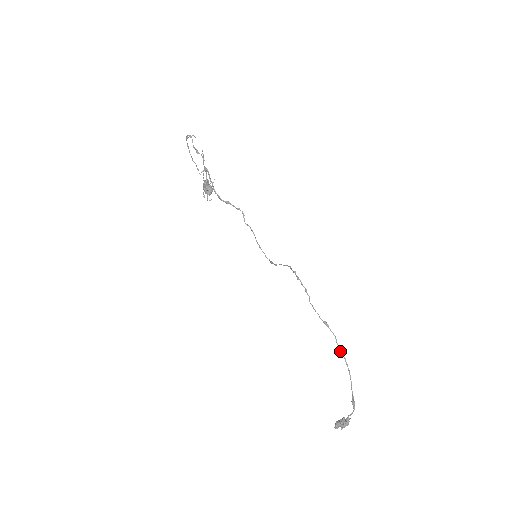
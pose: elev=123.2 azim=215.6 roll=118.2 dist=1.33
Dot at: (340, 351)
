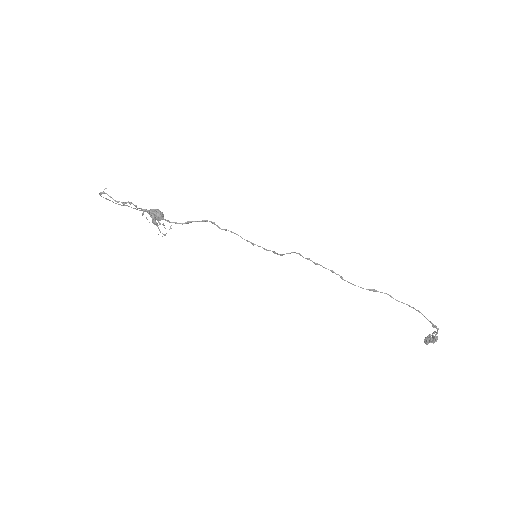
Dot at: occluded
